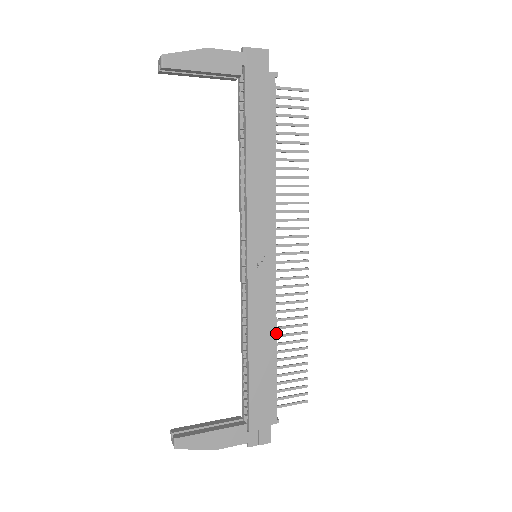
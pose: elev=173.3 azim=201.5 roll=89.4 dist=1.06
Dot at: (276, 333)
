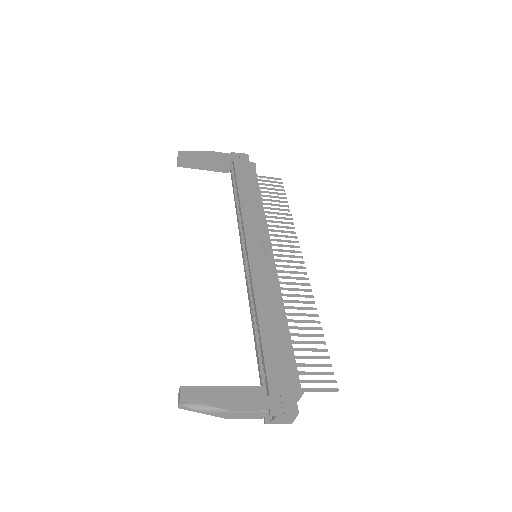
Dot at: (283, 305)
